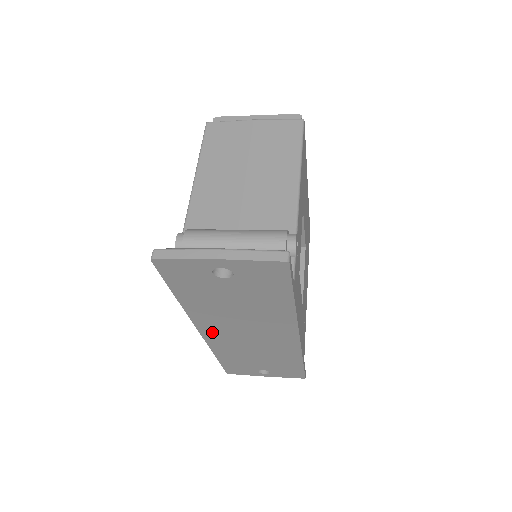
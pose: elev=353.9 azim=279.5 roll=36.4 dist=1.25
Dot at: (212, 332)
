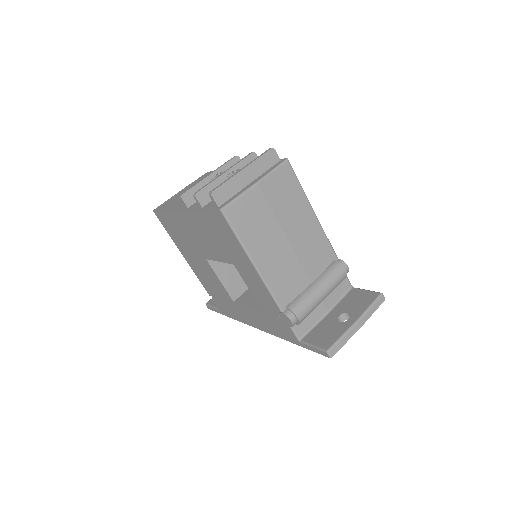
Dot at: occluded
